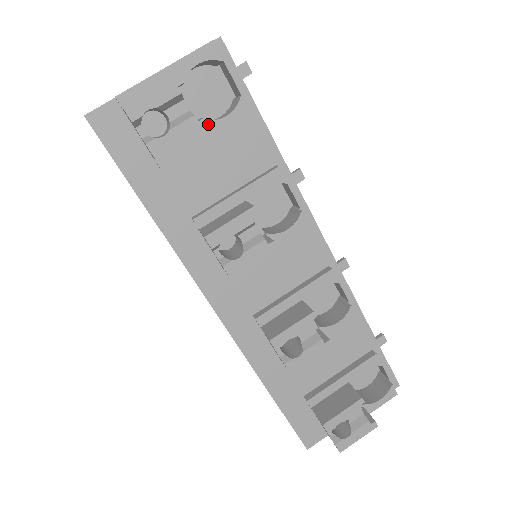
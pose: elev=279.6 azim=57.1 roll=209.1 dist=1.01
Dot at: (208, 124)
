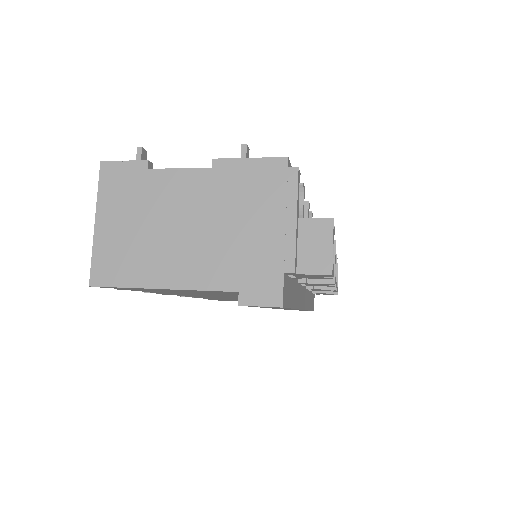
Dot at: occluded
